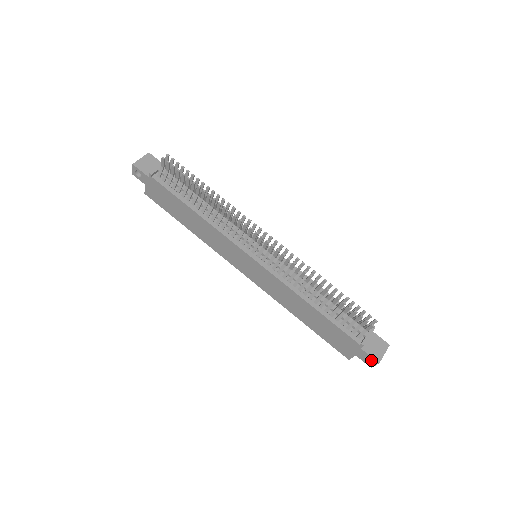
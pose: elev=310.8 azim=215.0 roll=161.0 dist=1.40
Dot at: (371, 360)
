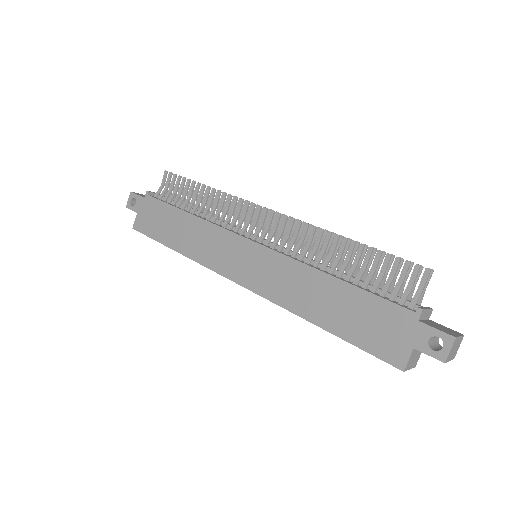
Dot at: (441, 349)
